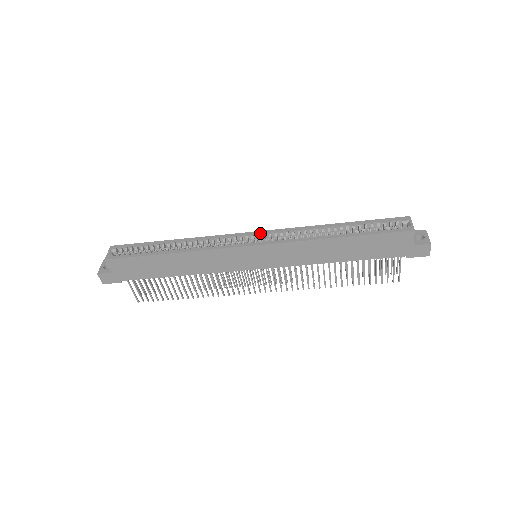
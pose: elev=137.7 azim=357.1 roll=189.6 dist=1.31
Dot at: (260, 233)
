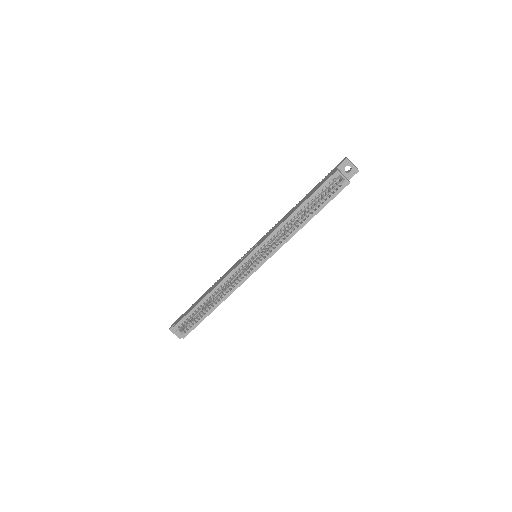
Dot at: (254, 254)
